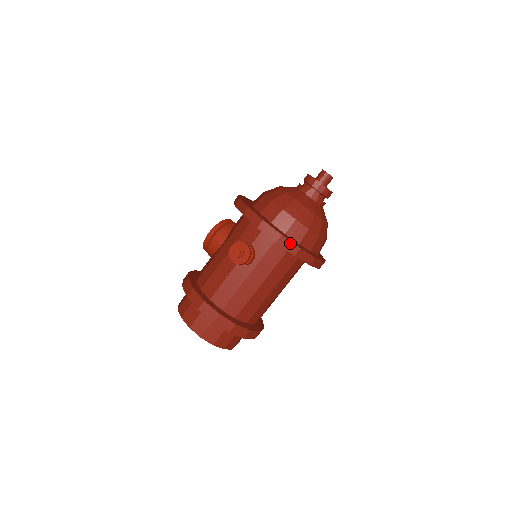
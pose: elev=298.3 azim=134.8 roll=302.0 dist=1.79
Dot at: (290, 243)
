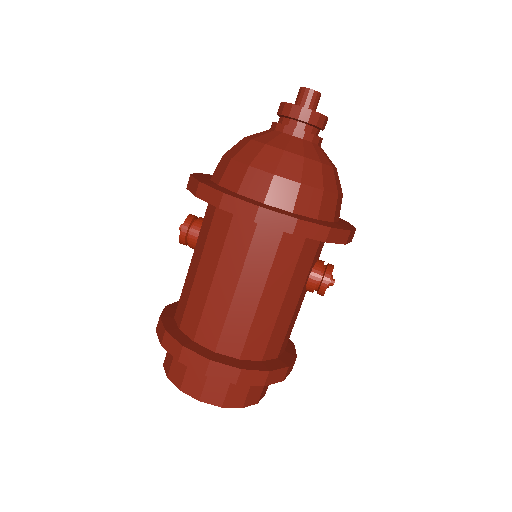
Dot at: (194, 181)
